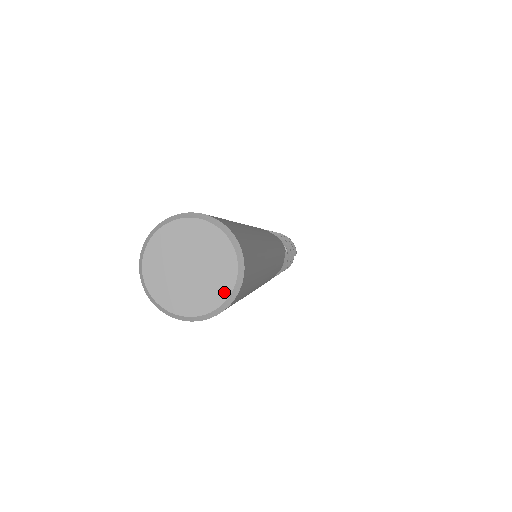
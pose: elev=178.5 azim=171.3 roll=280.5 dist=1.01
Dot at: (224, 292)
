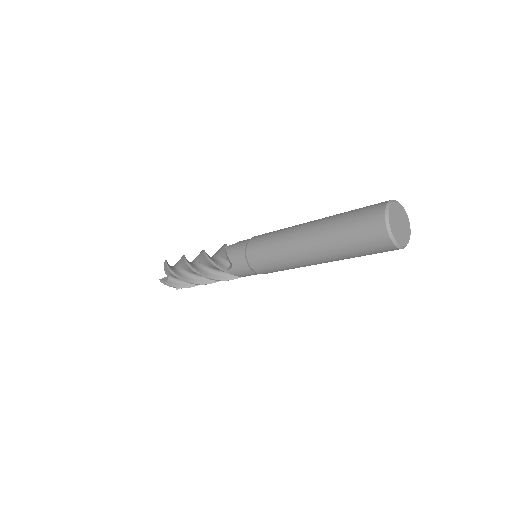
Dot at: (409, 228)
